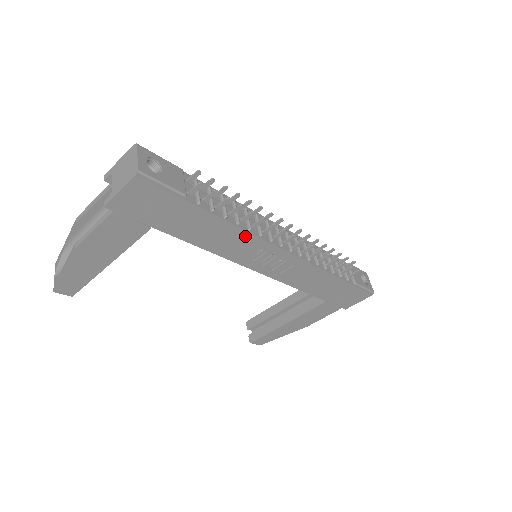
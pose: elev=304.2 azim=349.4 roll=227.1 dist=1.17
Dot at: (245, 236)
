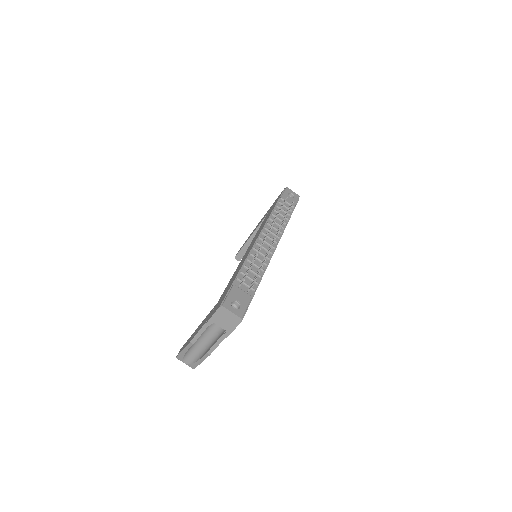
Dot at: occluded
